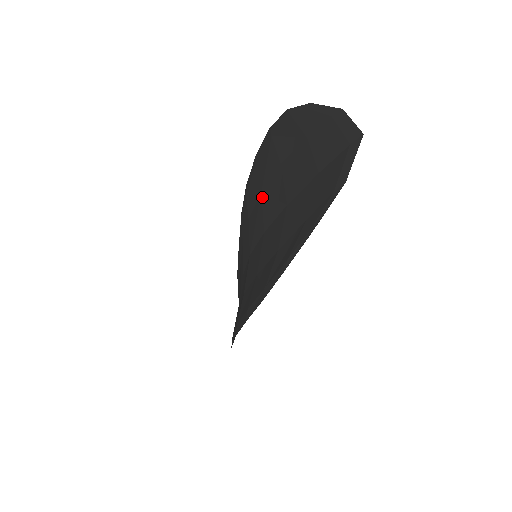
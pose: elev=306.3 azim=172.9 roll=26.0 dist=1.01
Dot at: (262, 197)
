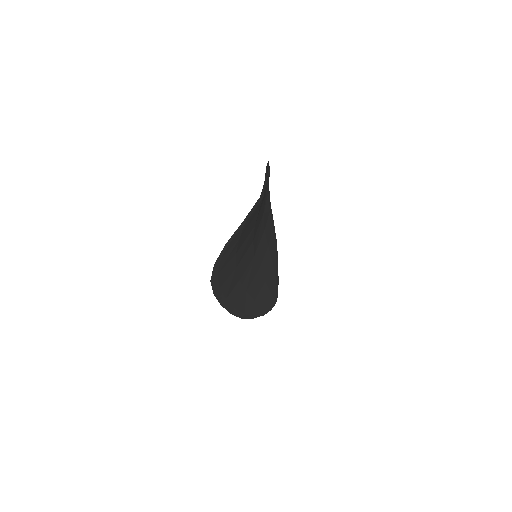
Dot at: occluded
